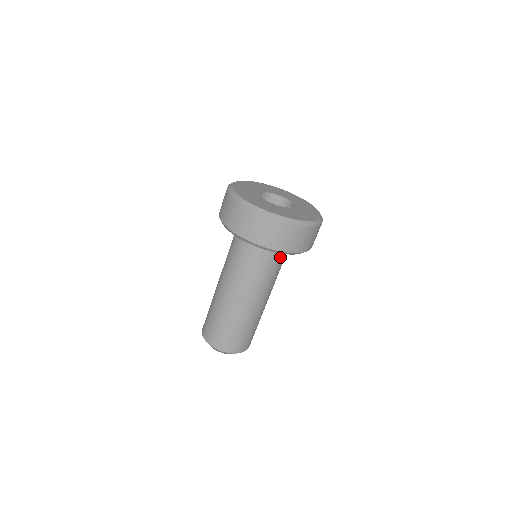
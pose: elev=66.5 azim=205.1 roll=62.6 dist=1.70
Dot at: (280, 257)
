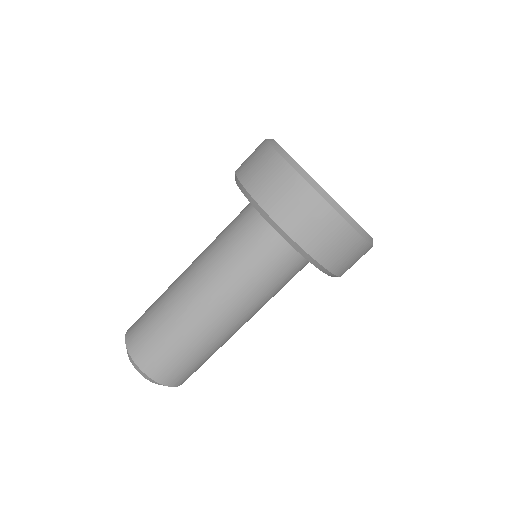
Dot at: (255, 234)
